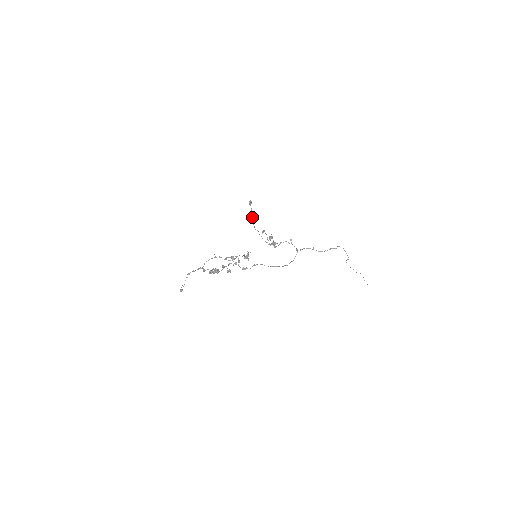
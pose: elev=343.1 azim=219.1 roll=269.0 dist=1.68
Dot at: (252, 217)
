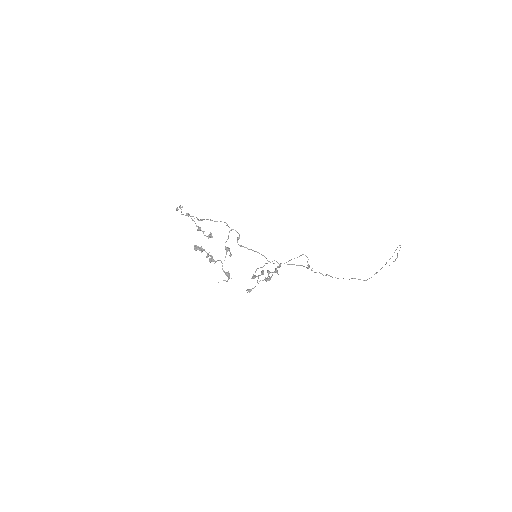
Dot at: (253, 276)
